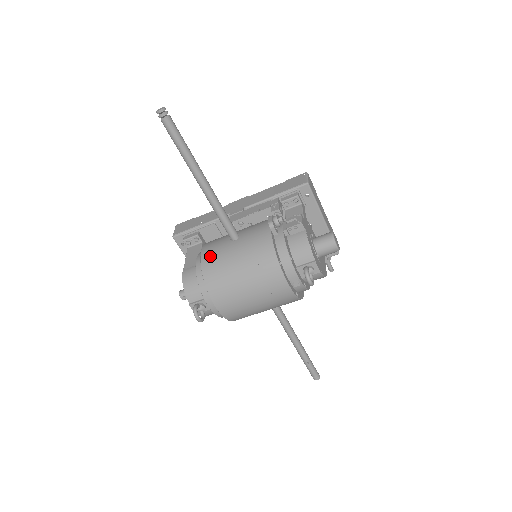
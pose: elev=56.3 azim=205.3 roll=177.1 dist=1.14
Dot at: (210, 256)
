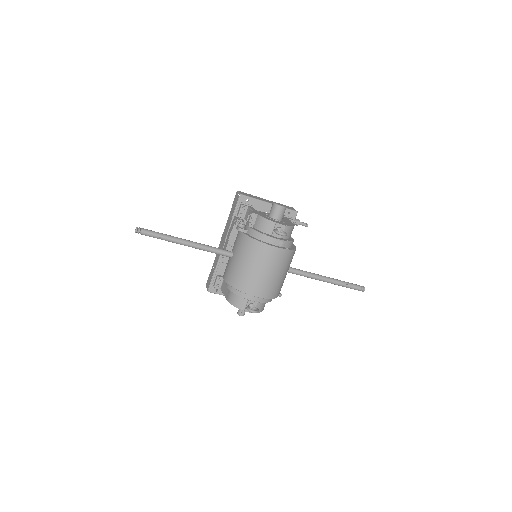
Dot at: (229, 276)
